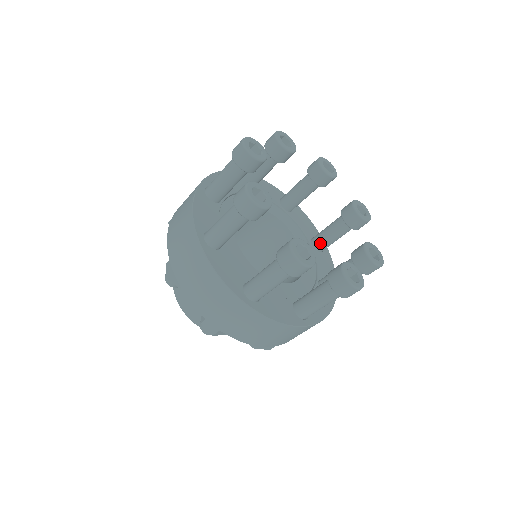
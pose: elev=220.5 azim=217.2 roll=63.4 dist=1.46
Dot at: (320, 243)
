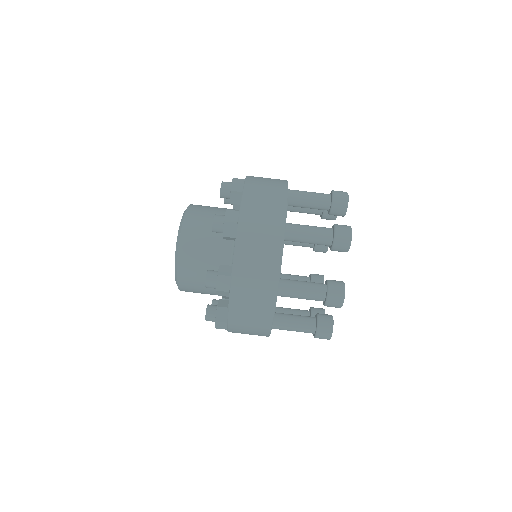
Dot at: (281, 313)
